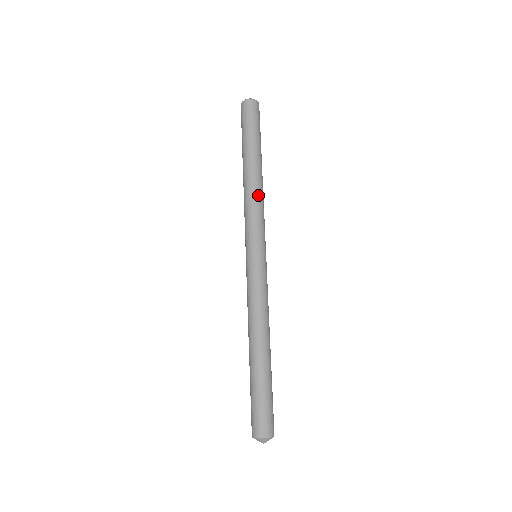
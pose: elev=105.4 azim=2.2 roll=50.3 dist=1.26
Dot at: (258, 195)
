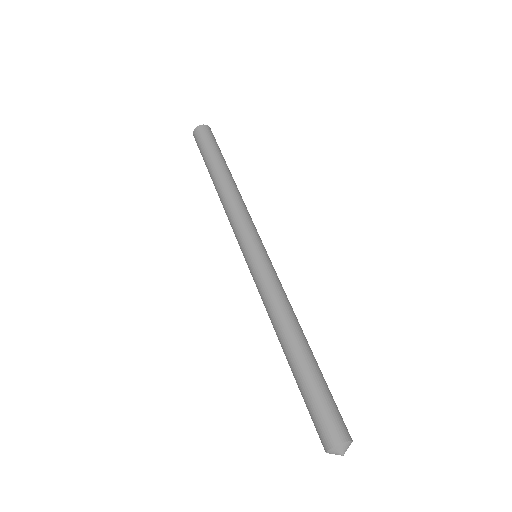
Dot at: (234, 199)
